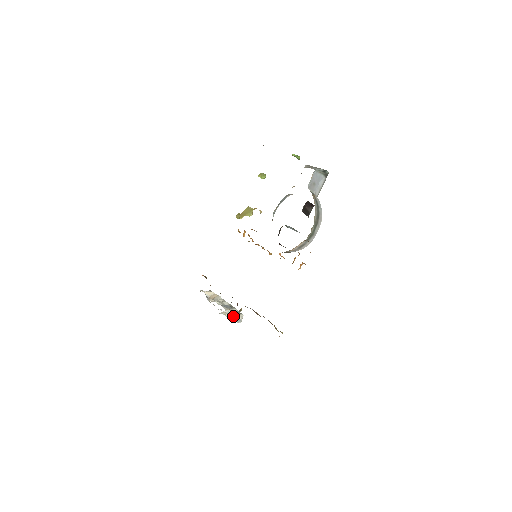
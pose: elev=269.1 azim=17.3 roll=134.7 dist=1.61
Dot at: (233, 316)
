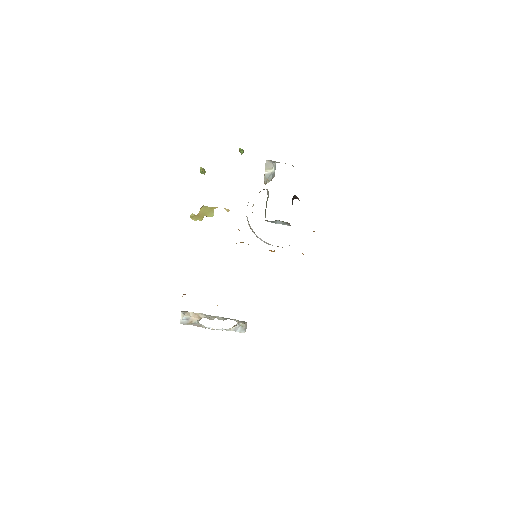
Dot at: occluded
